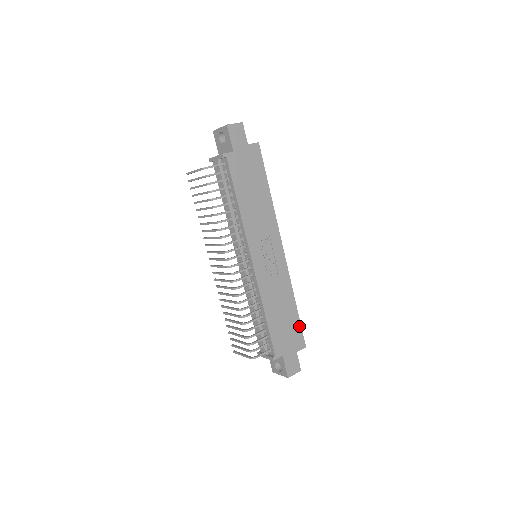
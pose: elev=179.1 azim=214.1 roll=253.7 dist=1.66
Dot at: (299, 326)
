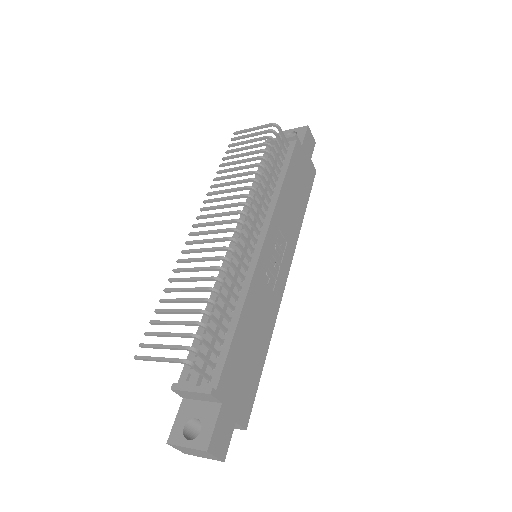
Dot at: (255, 387)
